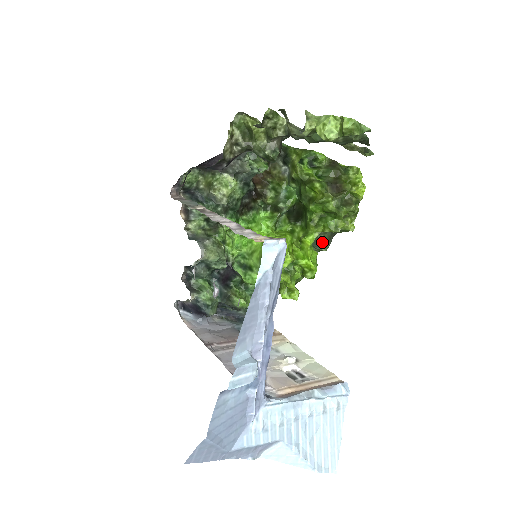
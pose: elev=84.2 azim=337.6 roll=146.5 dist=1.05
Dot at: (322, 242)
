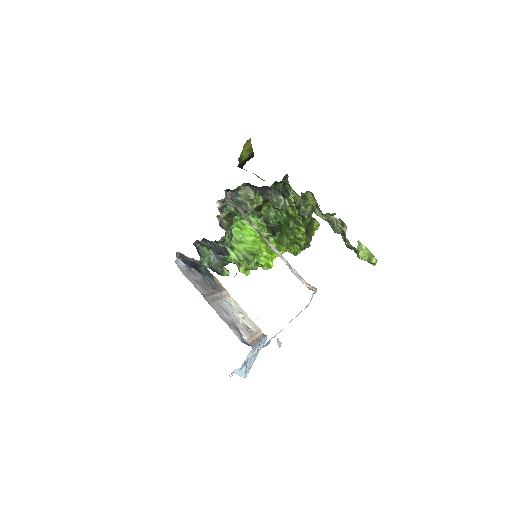
Dot at: occluded
